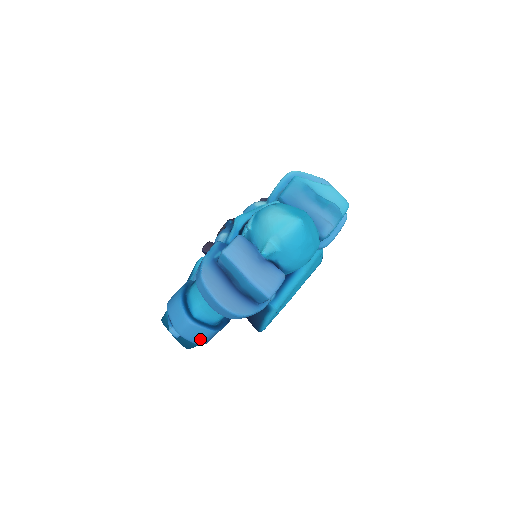
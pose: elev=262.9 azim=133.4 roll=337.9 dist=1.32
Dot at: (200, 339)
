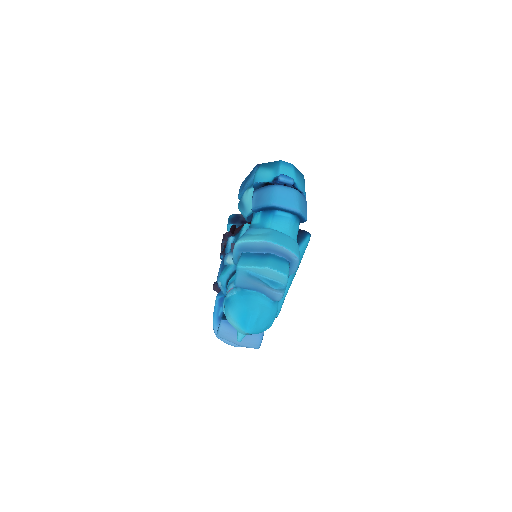
Dot at: occluded
